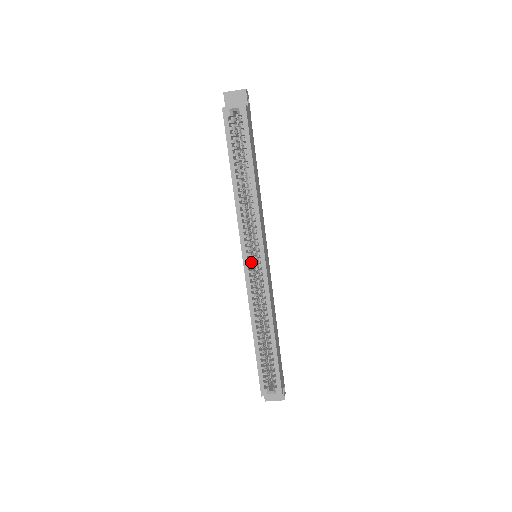
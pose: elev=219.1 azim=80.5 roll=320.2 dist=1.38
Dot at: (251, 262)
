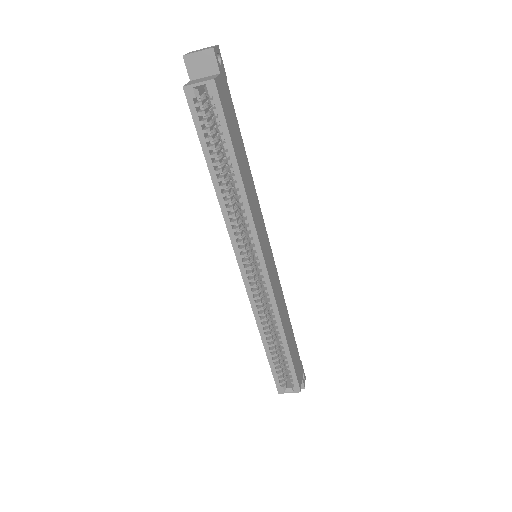
Dot at: (250, 269)
